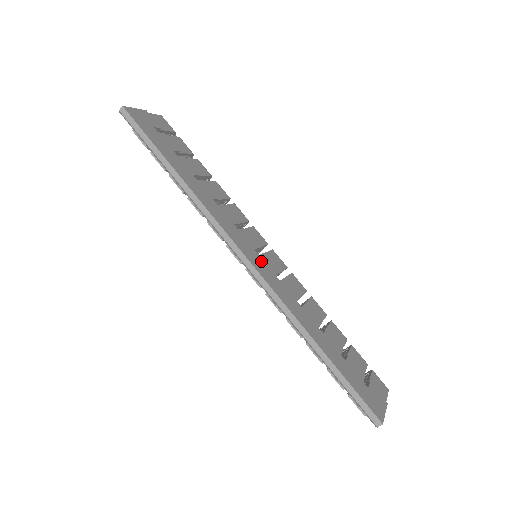
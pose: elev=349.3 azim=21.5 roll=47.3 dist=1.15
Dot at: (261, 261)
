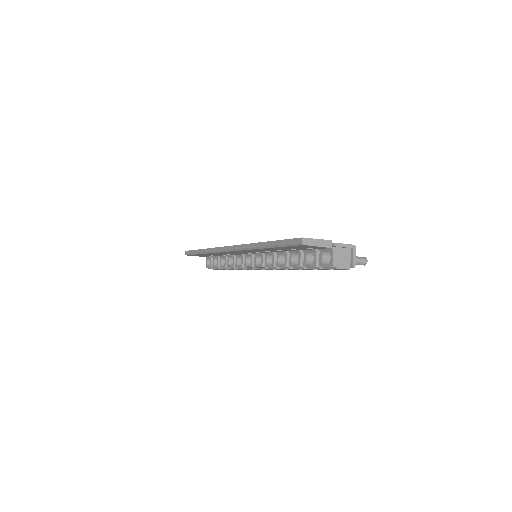
Dot at: occluded
